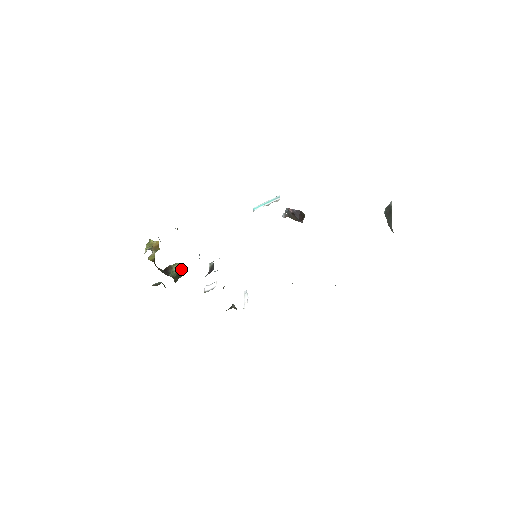
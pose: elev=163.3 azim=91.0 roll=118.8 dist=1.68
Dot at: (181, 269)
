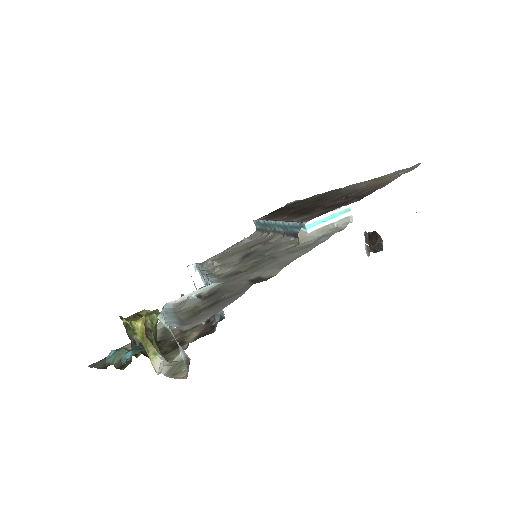
Dot at: occluded
